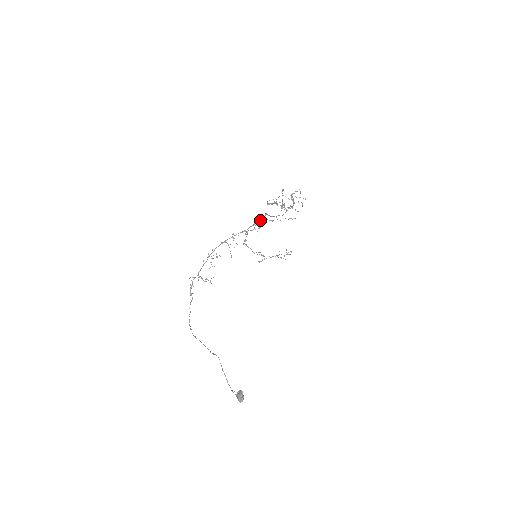
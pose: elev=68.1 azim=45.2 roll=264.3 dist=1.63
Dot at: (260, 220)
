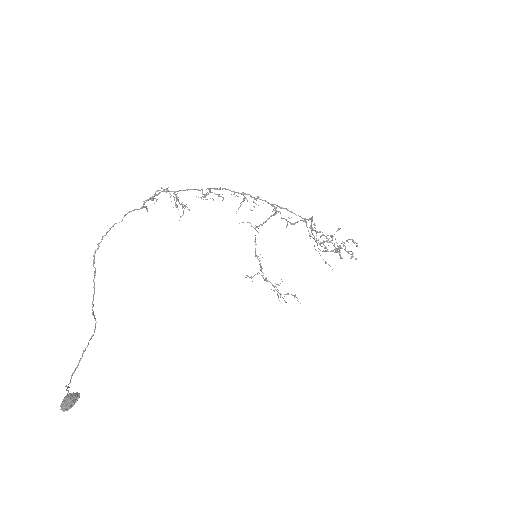
Dot at: (301, 217)
